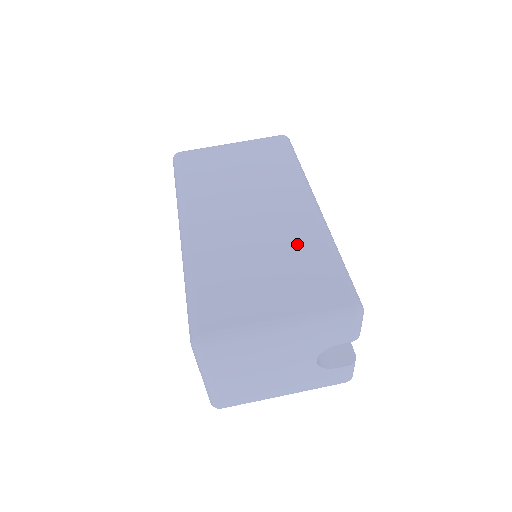
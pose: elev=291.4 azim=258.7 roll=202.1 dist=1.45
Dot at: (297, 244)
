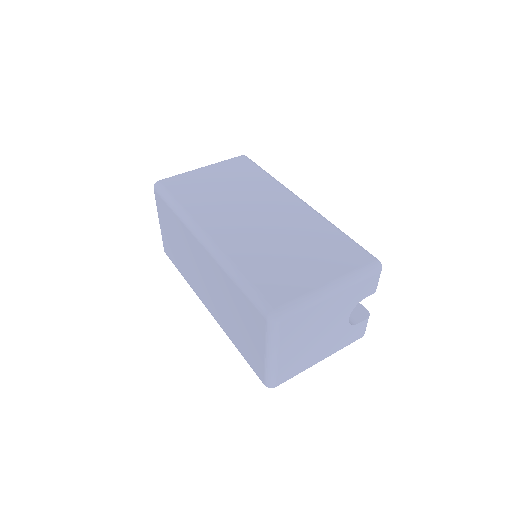
Dot at: (308, 230)
